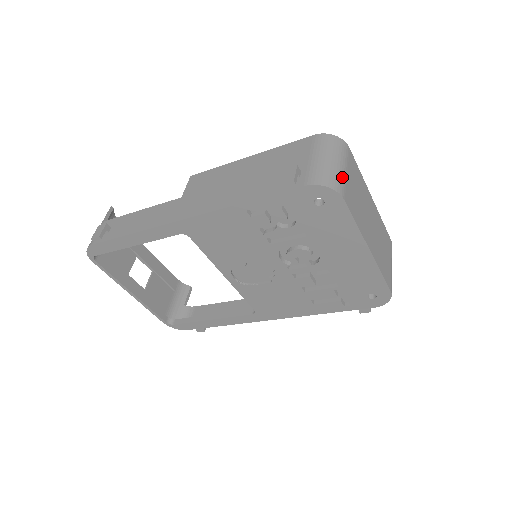
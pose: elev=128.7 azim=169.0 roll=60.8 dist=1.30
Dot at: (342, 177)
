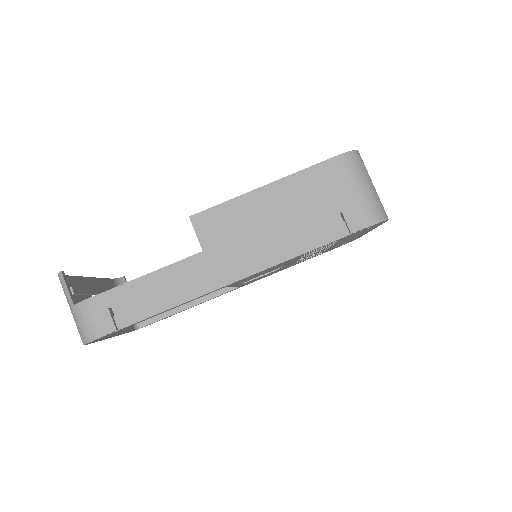
Dot at: (379, 198)
